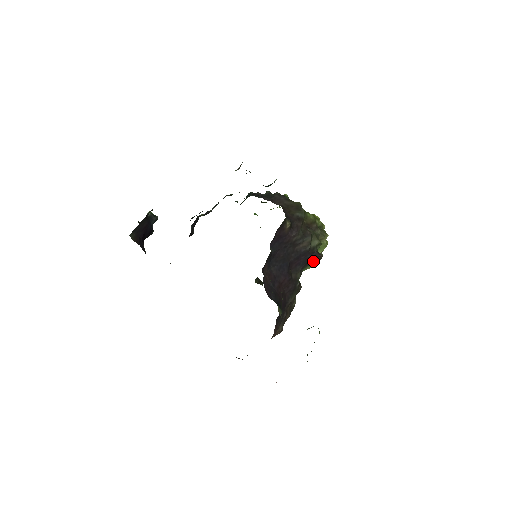
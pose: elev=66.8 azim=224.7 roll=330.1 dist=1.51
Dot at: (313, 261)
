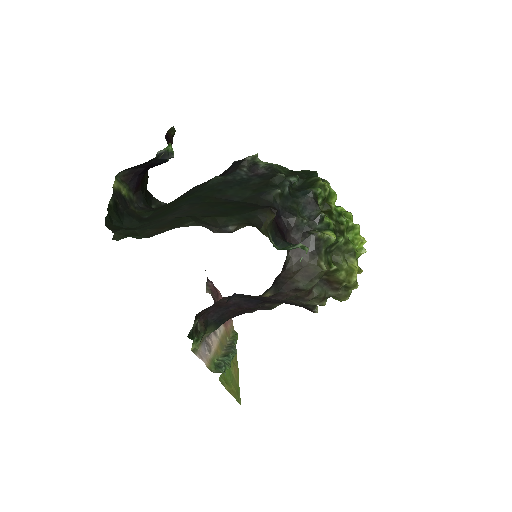
Dot at: occluded
